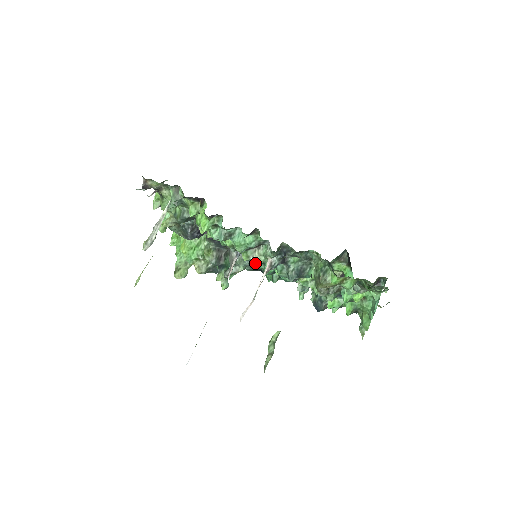
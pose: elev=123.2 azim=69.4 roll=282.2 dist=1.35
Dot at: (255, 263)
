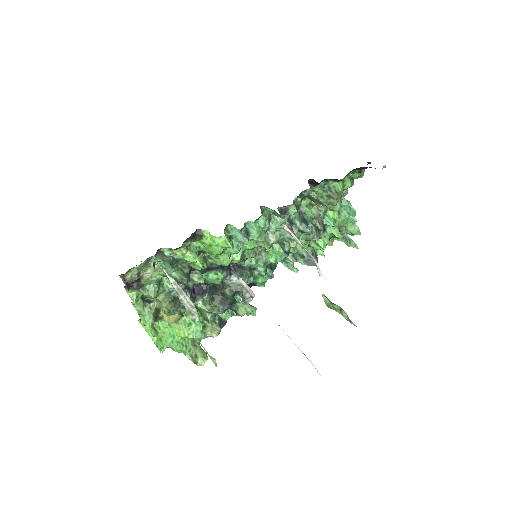
Dot at: (250, 274)
